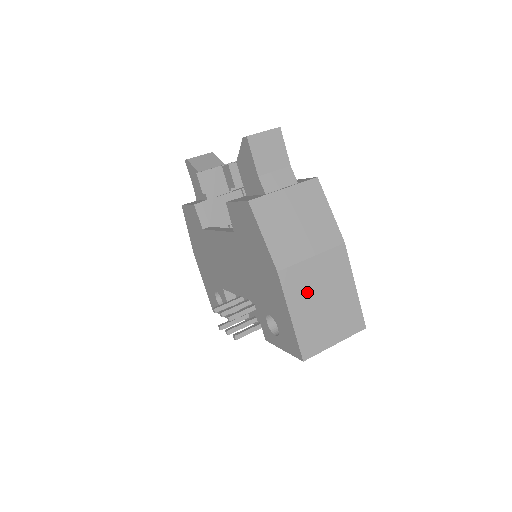
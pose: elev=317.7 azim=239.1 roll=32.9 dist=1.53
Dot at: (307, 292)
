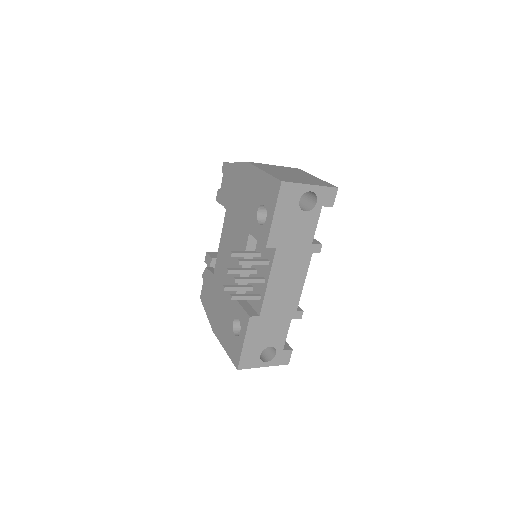
Dot at: (274, 170)
